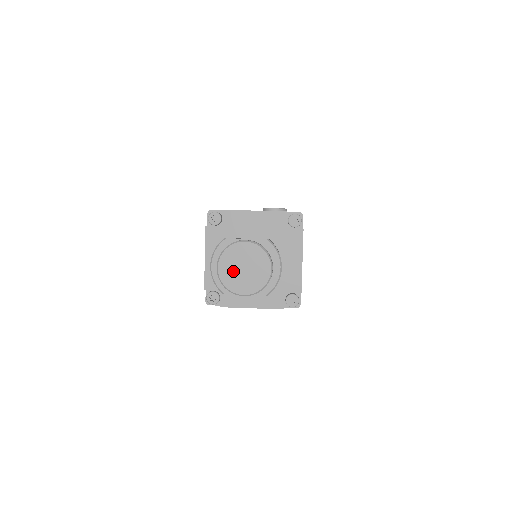
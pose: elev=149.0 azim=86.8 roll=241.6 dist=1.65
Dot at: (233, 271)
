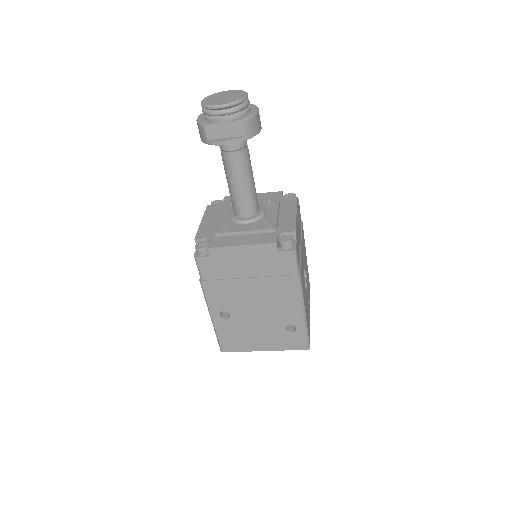
Dot at: (214, 99)
